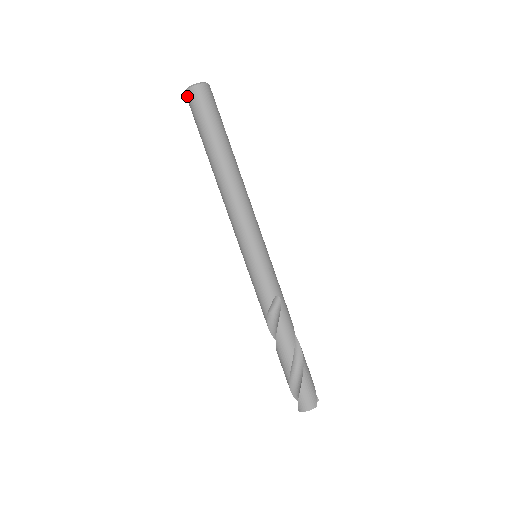
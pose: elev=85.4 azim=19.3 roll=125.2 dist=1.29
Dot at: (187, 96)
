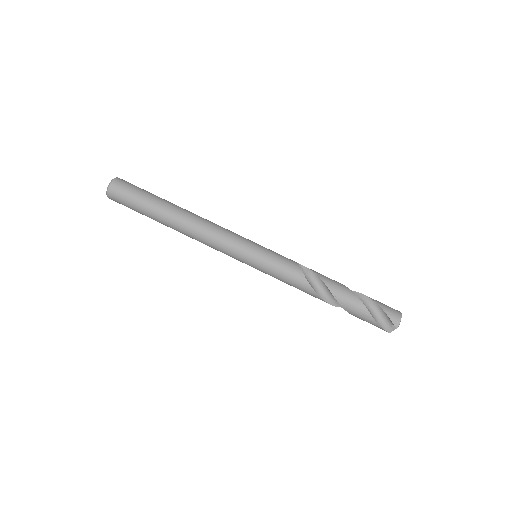
Dot at: (112, 191)
